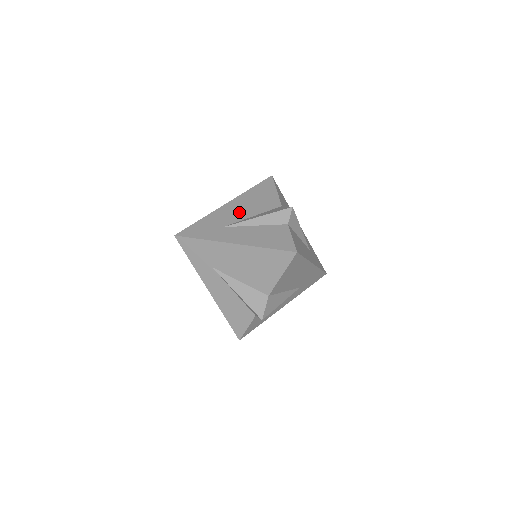
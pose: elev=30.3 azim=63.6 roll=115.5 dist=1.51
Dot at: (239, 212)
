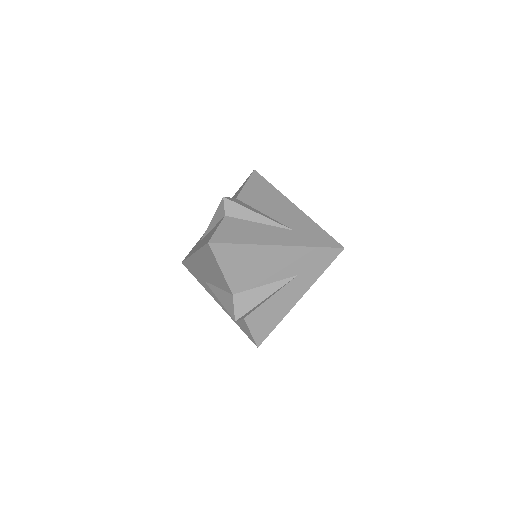
Dot at: occluded
